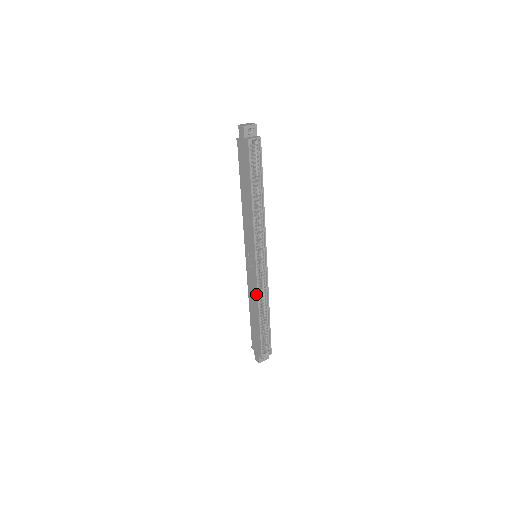
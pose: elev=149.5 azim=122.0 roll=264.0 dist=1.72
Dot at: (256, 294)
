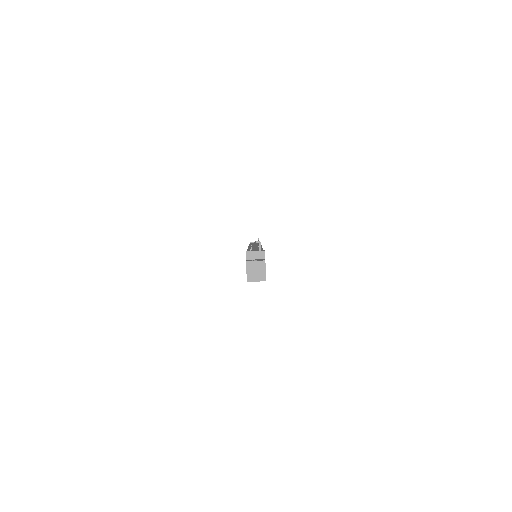
Dot at: occluded
